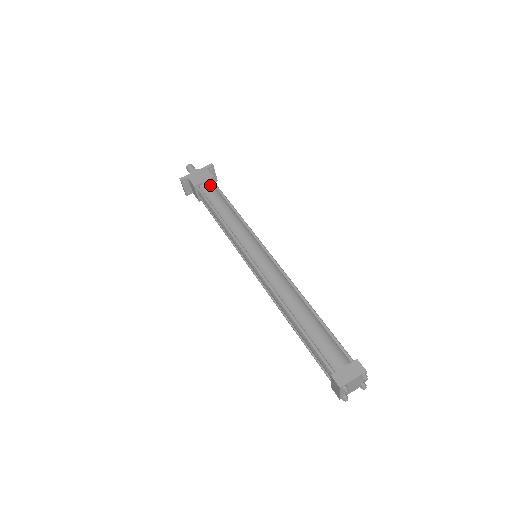
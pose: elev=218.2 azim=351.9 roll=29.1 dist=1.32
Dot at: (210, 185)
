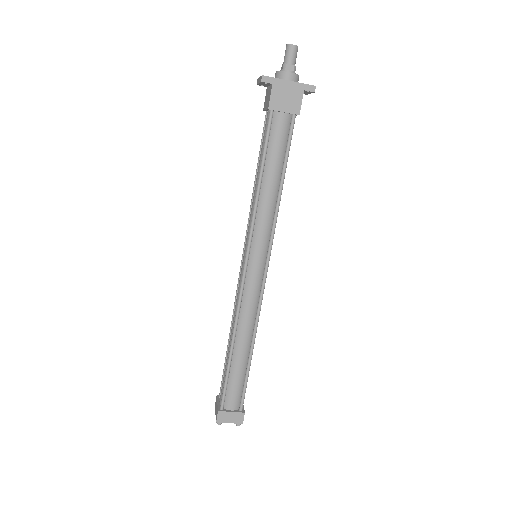
Dot at: (287, 123)
